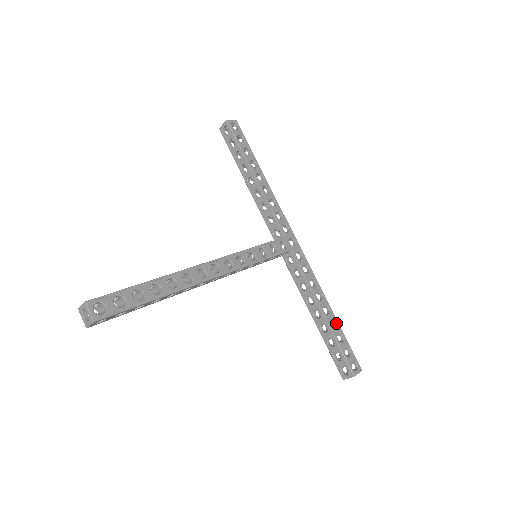
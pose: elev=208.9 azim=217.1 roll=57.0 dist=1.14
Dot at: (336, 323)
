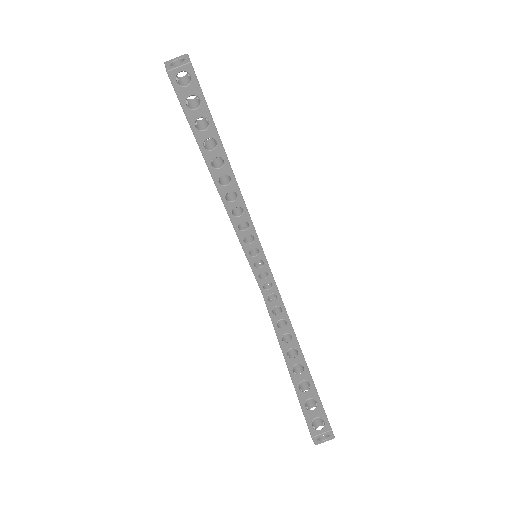
Dot at: occluded
